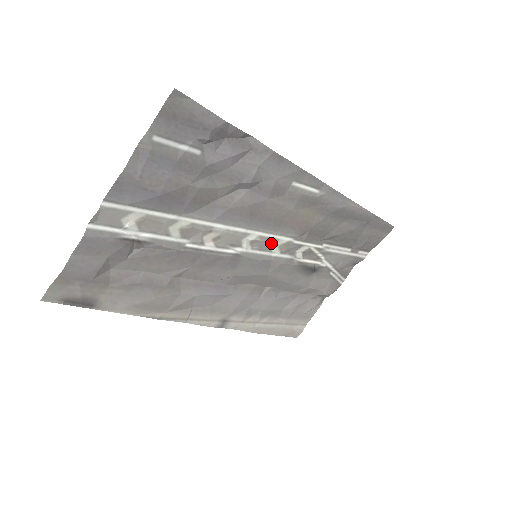
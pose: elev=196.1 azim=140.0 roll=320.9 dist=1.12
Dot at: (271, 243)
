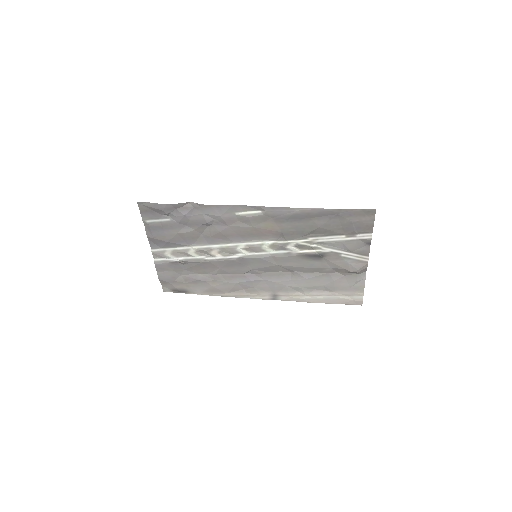
Dot at: (259, 247)
